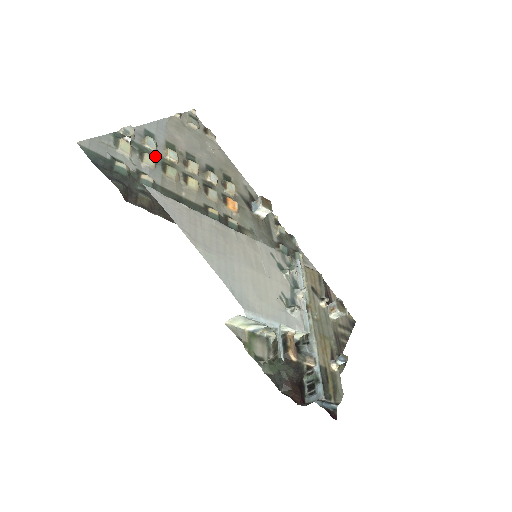
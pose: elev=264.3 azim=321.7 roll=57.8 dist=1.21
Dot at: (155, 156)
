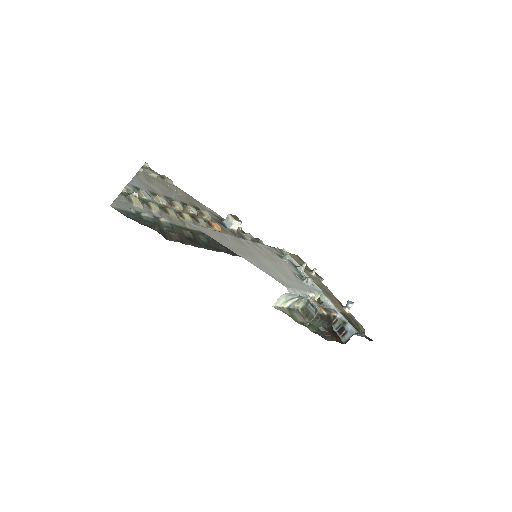
Dot at: occluded
